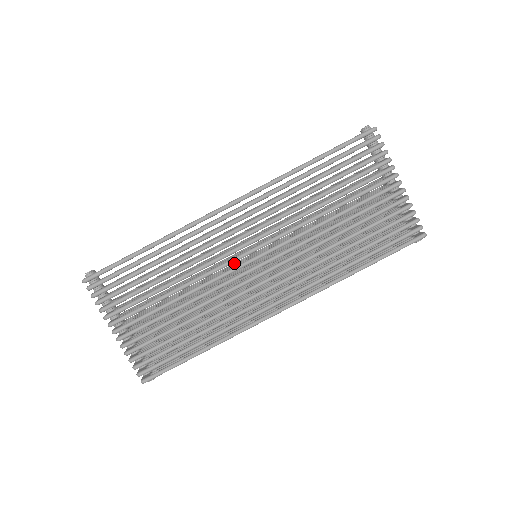
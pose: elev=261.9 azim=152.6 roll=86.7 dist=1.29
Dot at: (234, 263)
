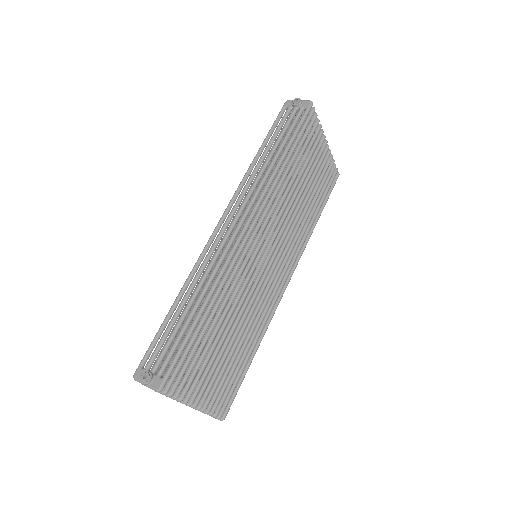
Dot at: occluded
